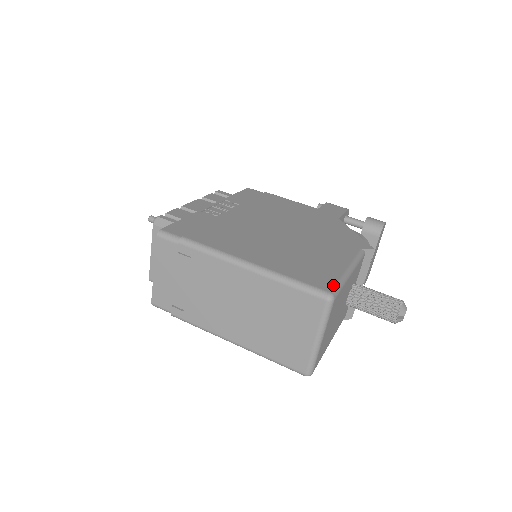
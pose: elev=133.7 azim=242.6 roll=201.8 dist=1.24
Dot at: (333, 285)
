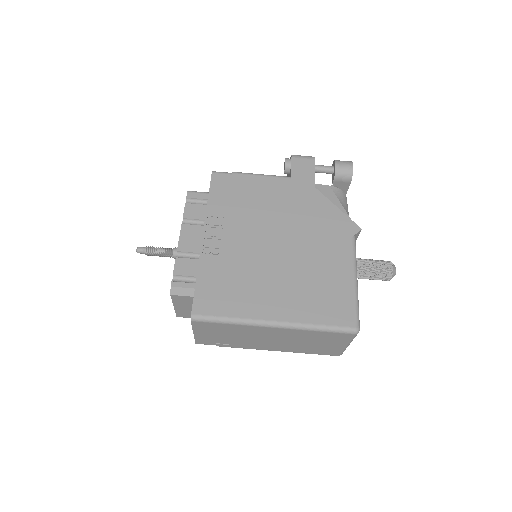
Dot at: (354, 315)
